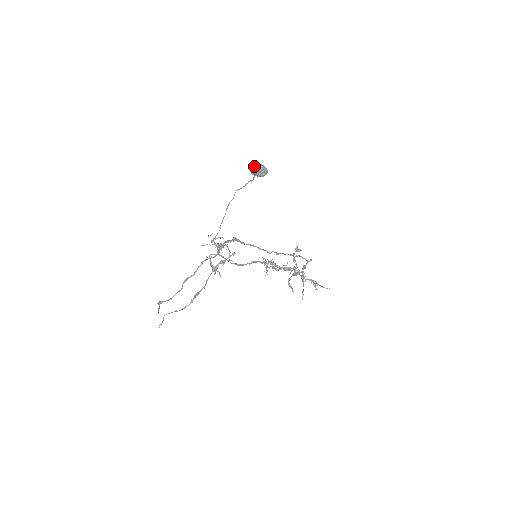
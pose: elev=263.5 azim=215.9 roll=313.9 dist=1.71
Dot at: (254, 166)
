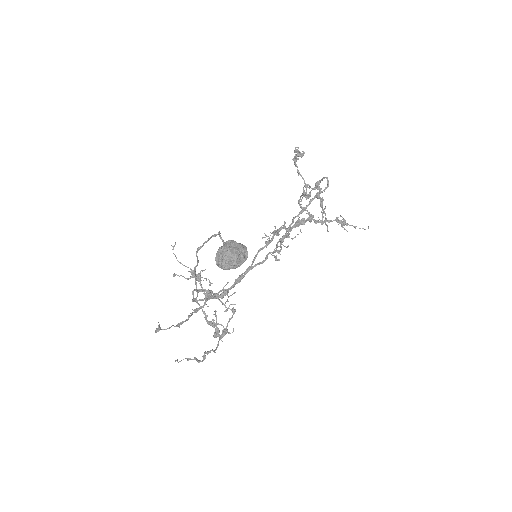
Dot at: (221, 264)
